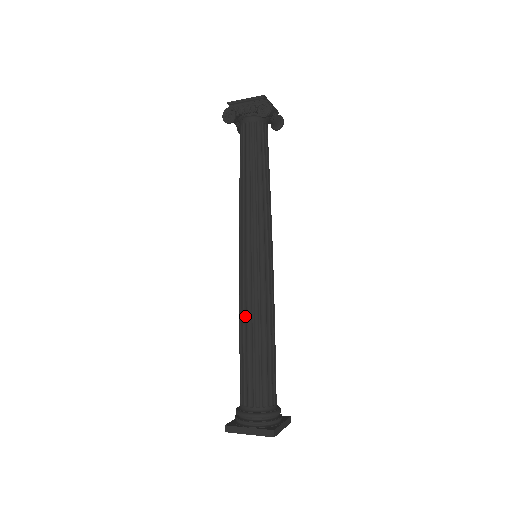
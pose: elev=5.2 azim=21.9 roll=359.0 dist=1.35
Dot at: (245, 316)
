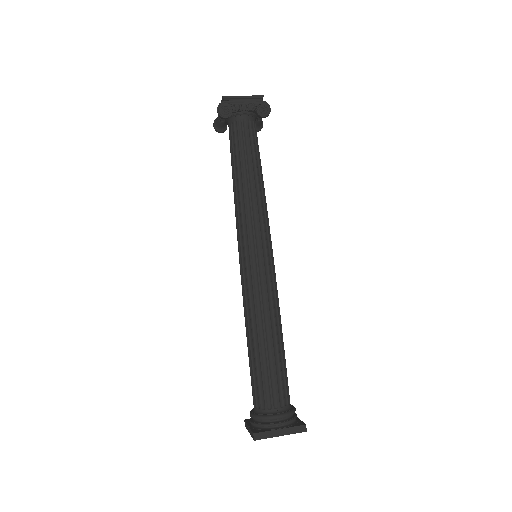
Dot at: (260, 317)
